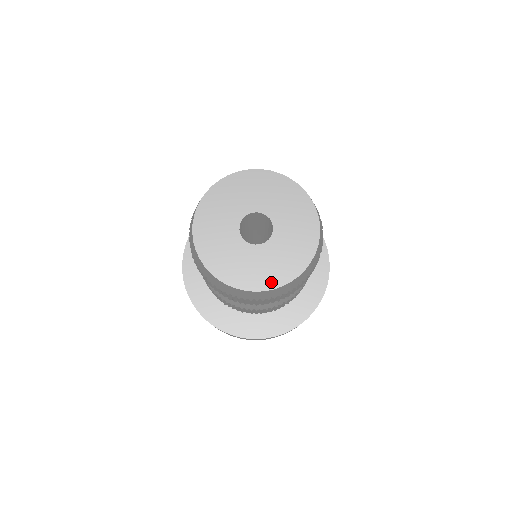
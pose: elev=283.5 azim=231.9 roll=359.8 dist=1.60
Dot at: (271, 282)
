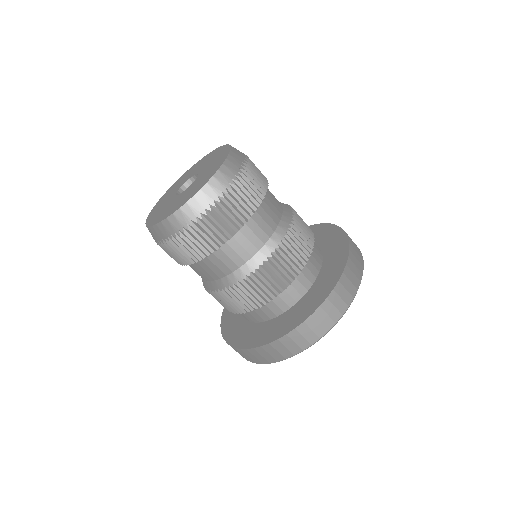
Dot at: (204, 183)
